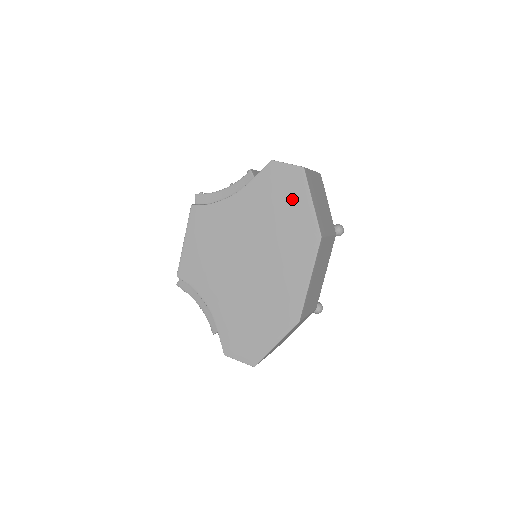
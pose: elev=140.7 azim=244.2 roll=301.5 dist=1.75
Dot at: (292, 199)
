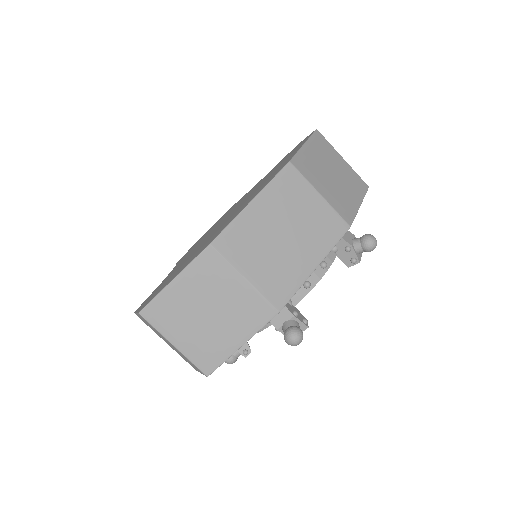
Dot at: occluded
